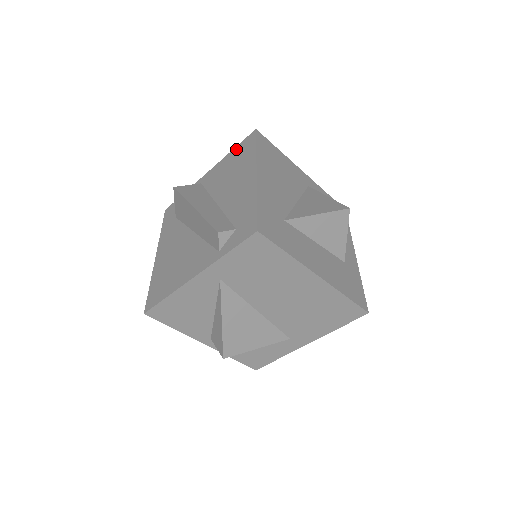
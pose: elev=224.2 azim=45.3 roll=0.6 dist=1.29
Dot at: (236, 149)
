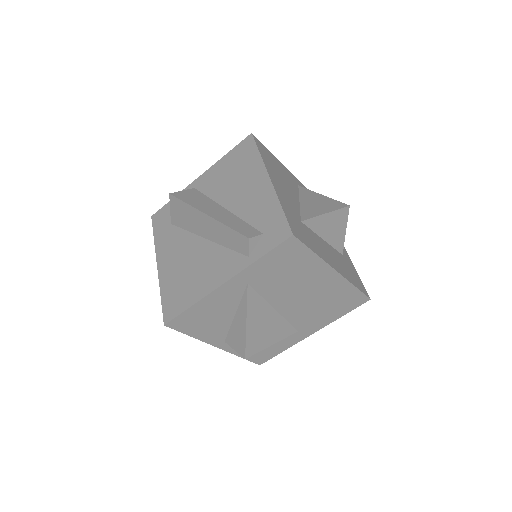
Dot at: (232, 153)
